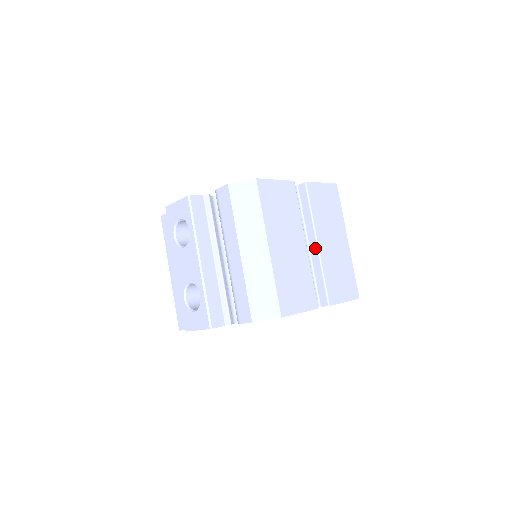
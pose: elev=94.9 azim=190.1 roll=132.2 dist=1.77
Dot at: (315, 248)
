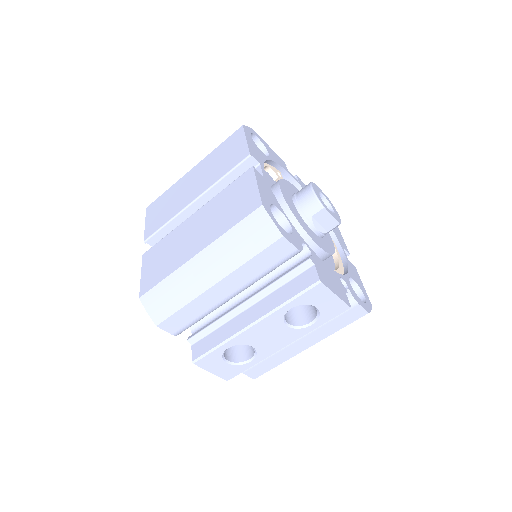
Dot at: occluded
